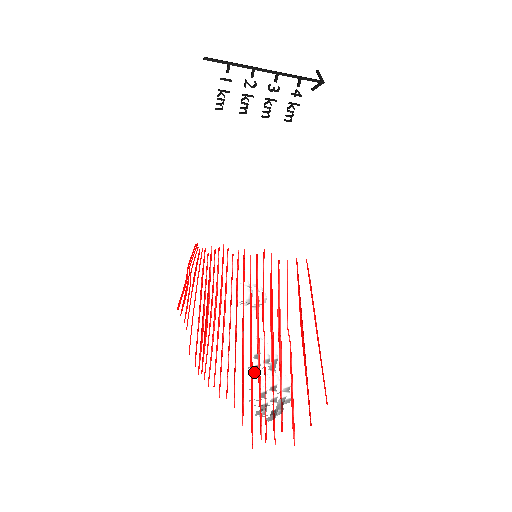
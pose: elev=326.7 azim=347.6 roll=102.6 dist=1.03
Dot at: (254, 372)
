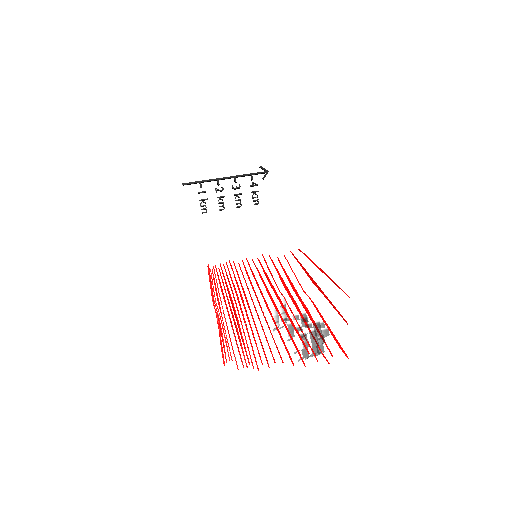
Dot at: occluded
